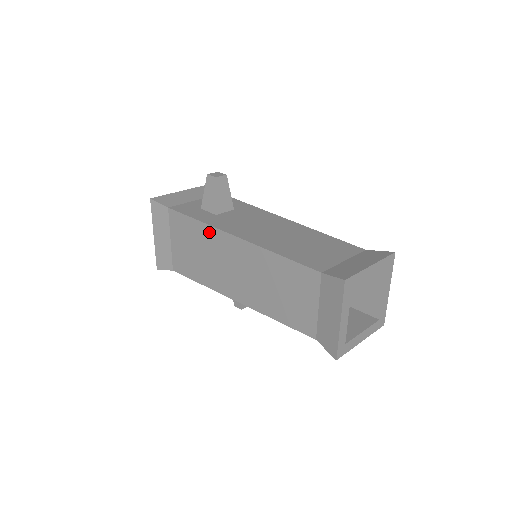
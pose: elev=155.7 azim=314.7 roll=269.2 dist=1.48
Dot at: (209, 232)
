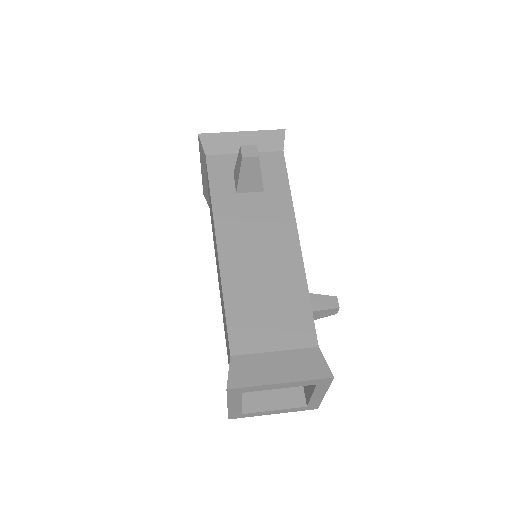
Dot at: (212, 214)
